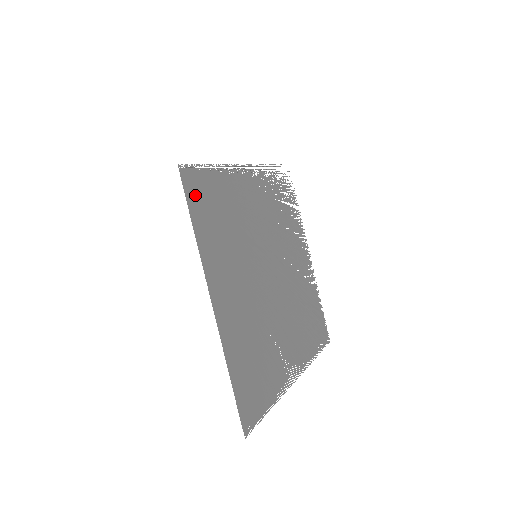
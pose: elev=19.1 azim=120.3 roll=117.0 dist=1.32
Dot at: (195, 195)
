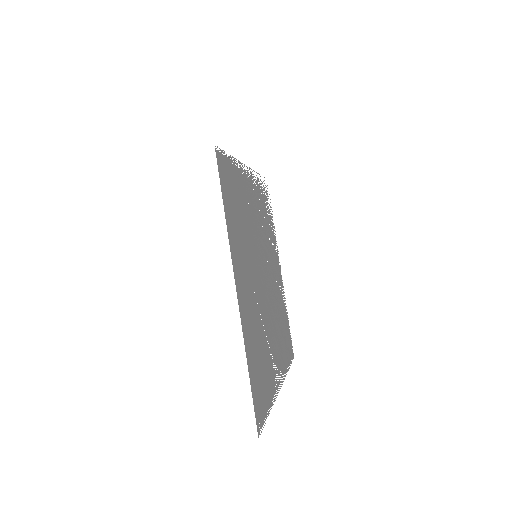
Dot at: (224, 180)
